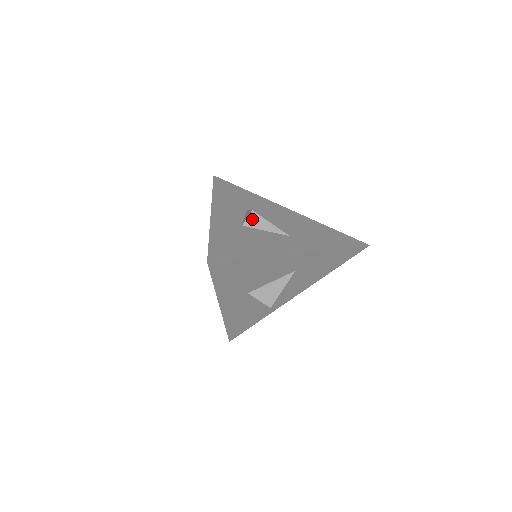
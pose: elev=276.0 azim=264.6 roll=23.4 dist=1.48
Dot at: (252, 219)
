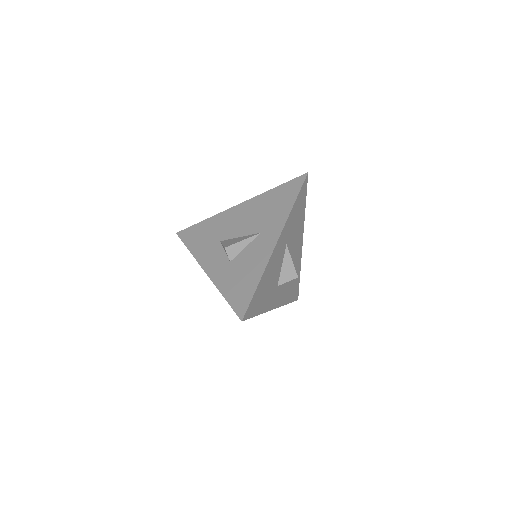
Dot at: (230, 252)
